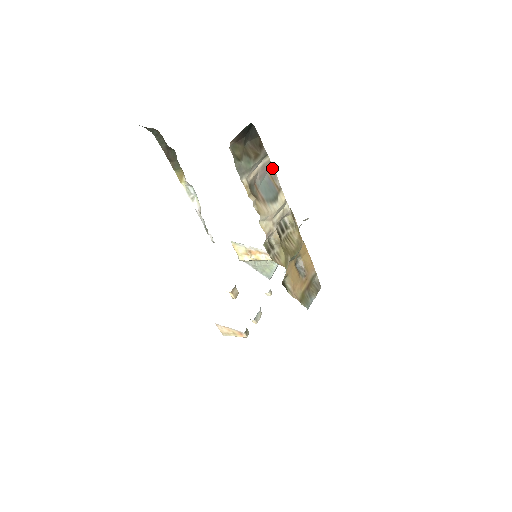
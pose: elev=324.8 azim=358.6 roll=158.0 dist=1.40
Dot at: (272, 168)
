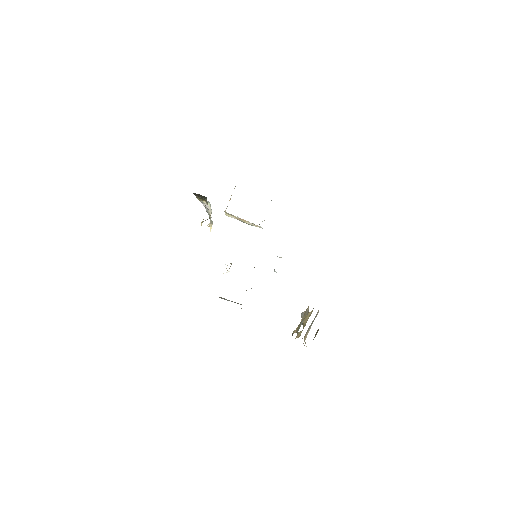
Dot at: (318, 310)
